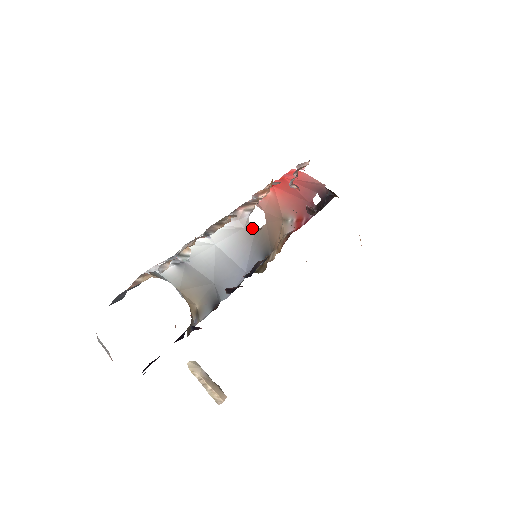
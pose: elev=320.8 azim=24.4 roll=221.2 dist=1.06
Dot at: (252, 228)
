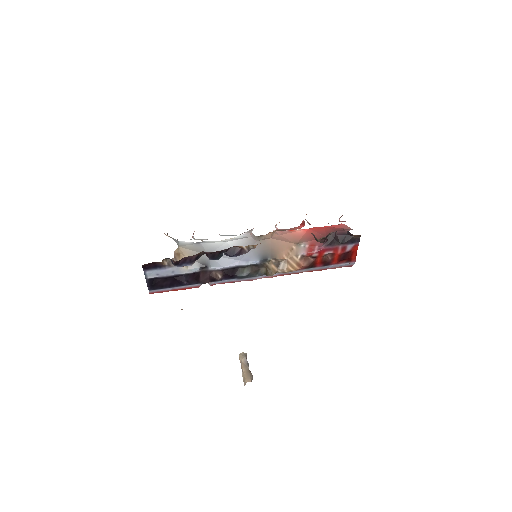
Dot at: (254, 237)
